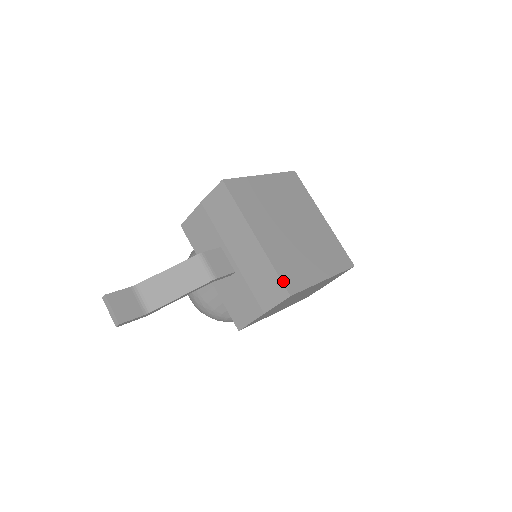
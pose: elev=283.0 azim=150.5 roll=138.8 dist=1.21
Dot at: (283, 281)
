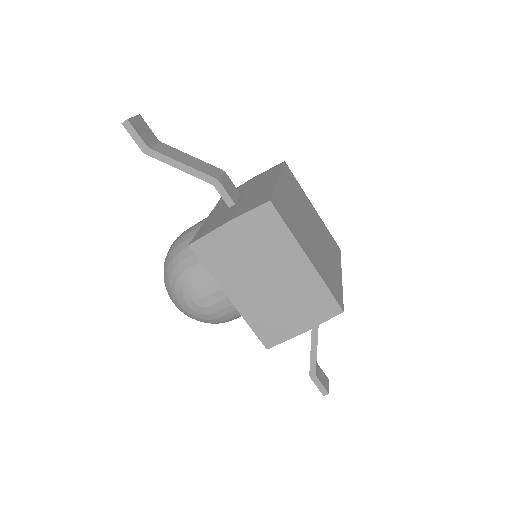
Dot at: (273, 196)
